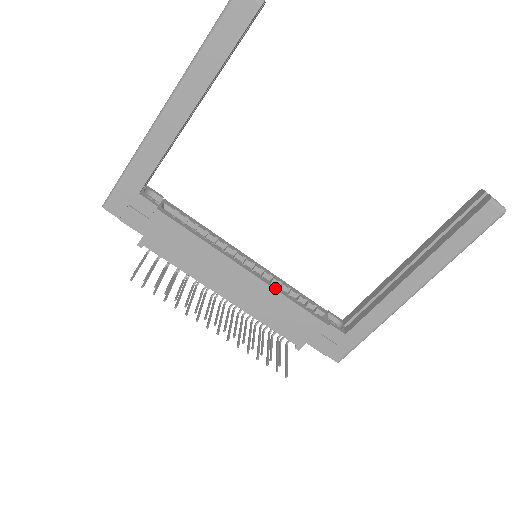
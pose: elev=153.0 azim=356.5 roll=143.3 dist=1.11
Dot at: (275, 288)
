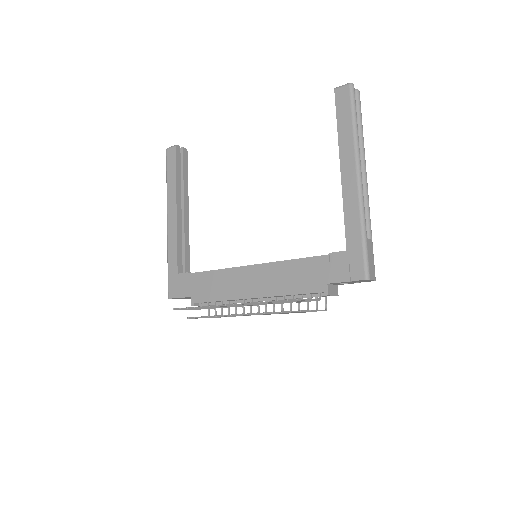
Dot at: (275, 262)
